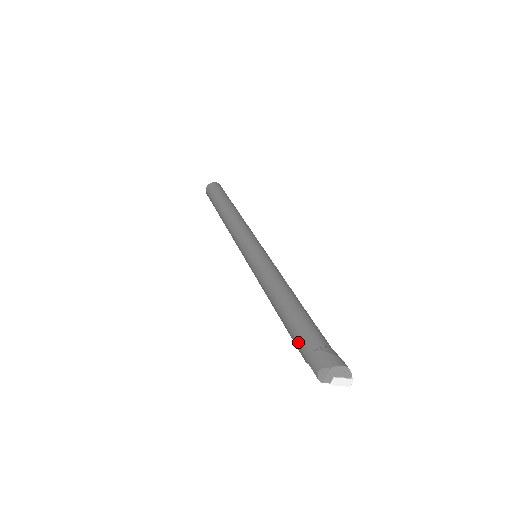
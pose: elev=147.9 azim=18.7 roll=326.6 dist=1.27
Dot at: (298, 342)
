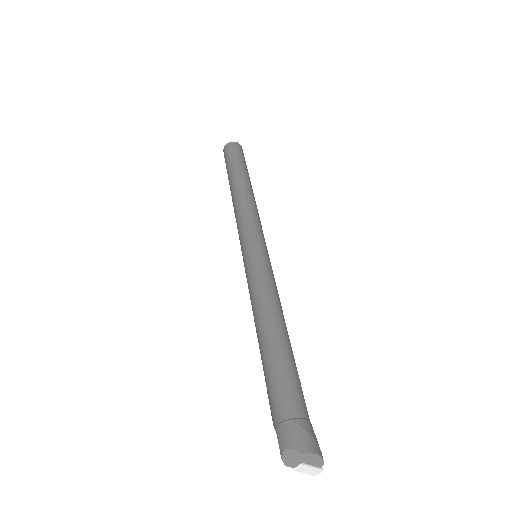
Dot at: (272, 397)
